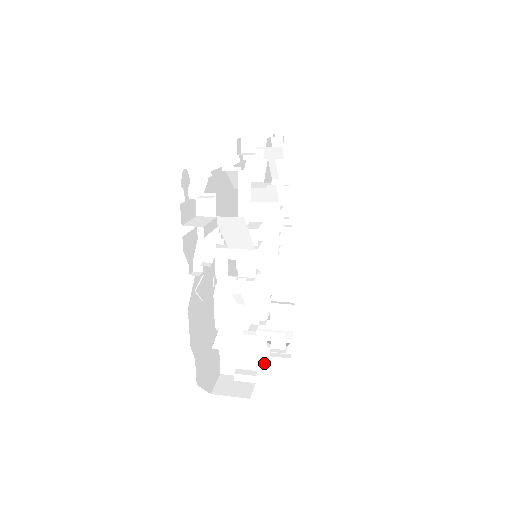
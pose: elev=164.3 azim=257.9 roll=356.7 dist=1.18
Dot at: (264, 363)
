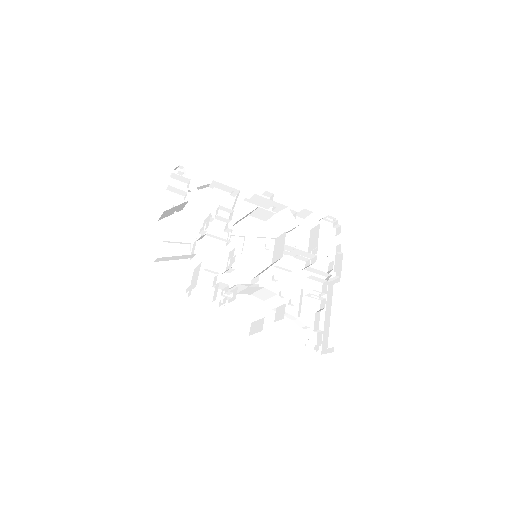
Dot at: occluded
